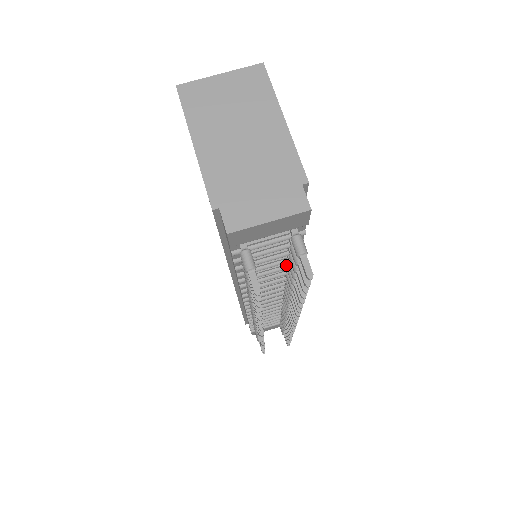
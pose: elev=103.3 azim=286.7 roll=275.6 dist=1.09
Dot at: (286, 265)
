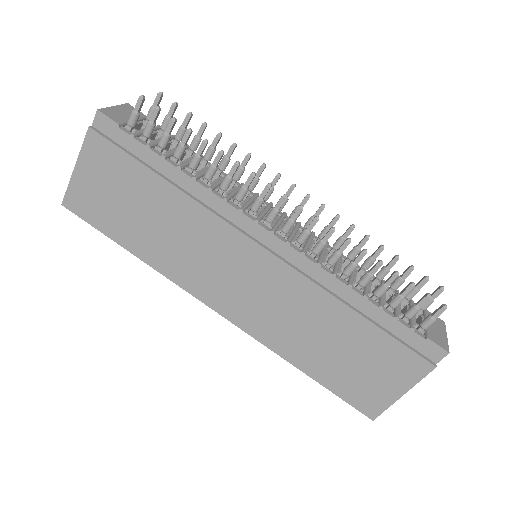
Dot at: occluded
